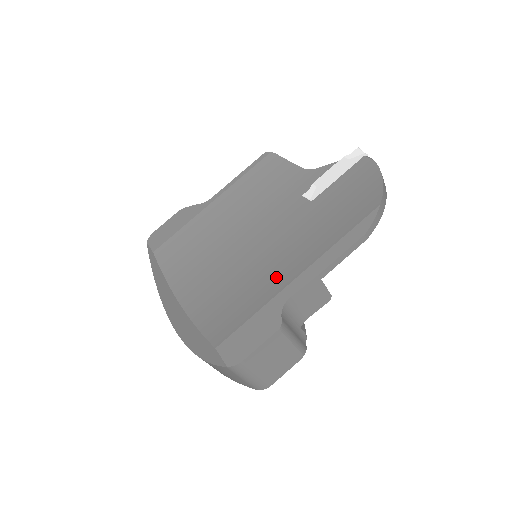
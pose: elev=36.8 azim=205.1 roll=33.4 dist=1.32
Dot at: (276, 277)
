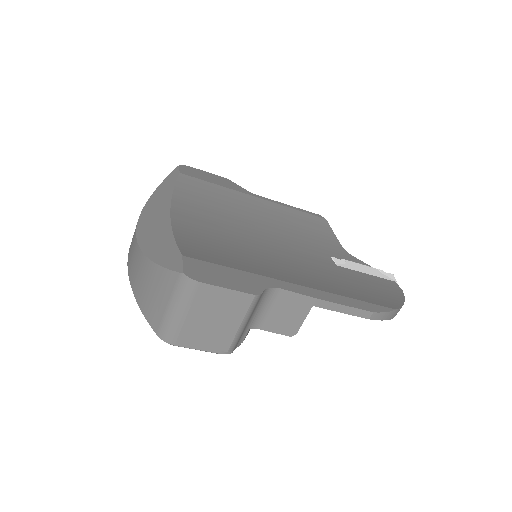
Dot at: (276, 270)
